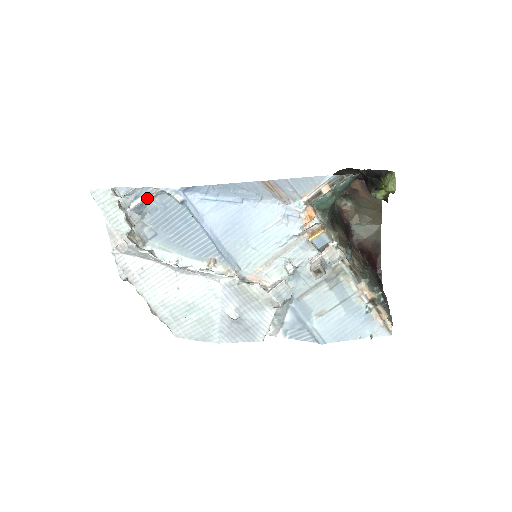
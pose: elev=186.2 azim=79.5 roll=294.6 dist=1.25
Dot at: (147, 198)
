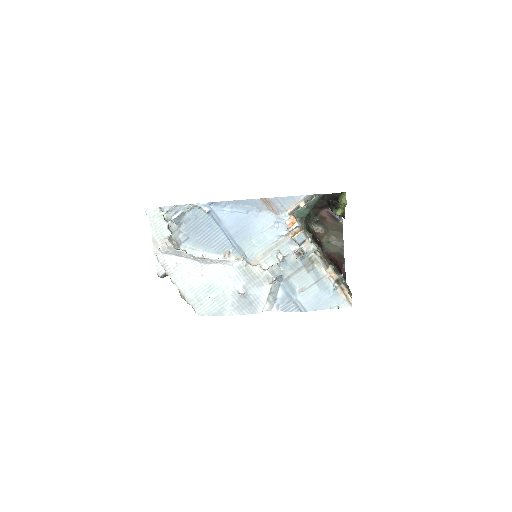
Dot at: (184, 211)
